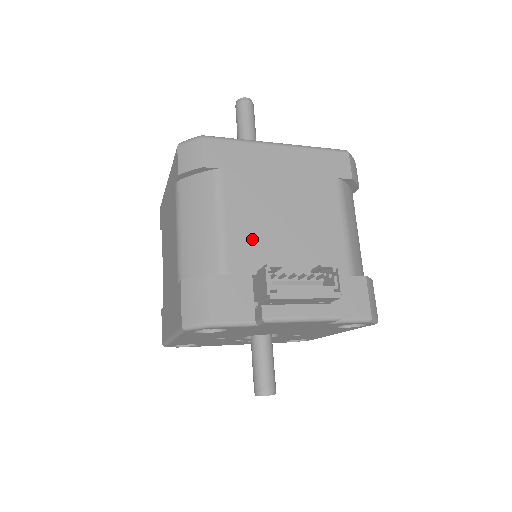
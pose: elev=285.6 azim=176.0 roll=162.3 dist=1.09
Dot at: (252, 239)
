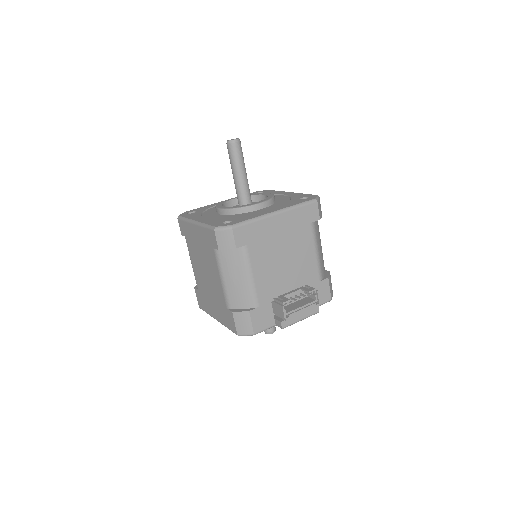
Dot at: (269, 282)
